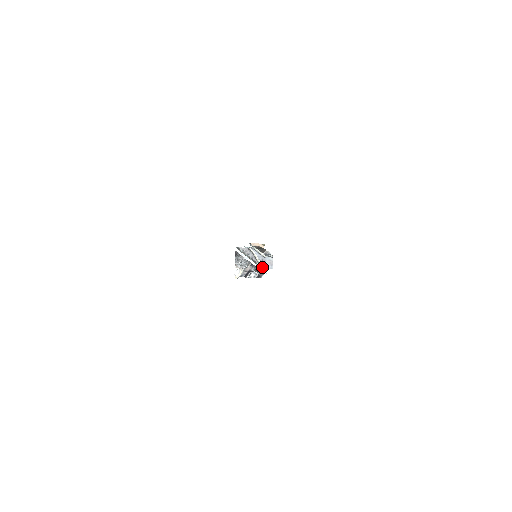
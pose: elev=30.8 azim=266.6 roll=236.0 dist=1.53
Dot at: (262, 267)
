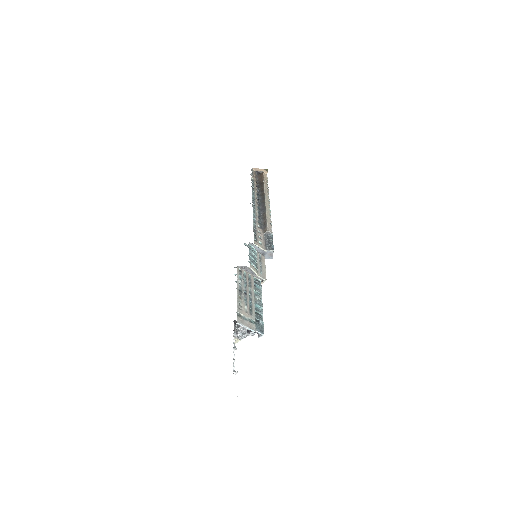
Dot at: (261, 280)
